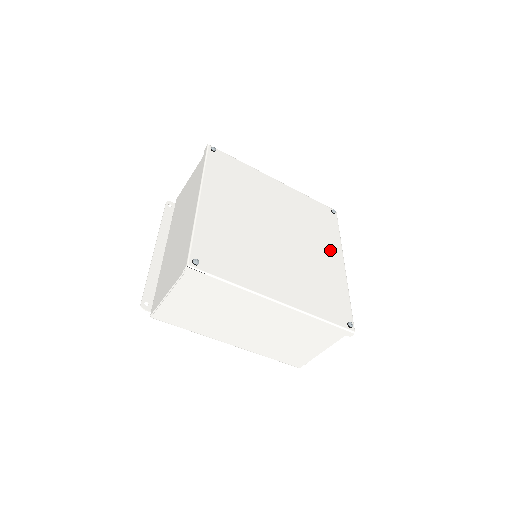
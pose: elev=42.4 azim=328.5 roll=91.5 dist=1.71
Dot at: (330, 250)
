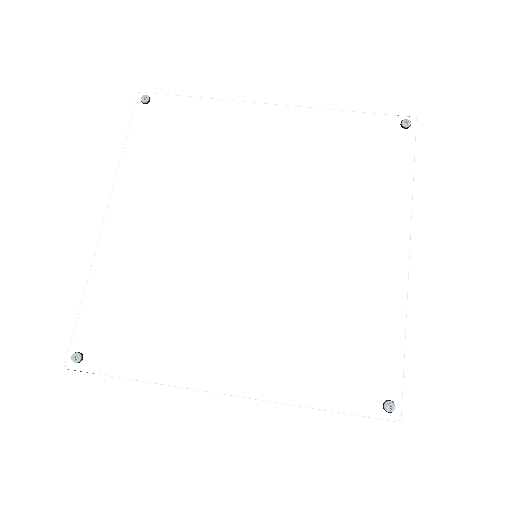
Dot at: (376, 230)
